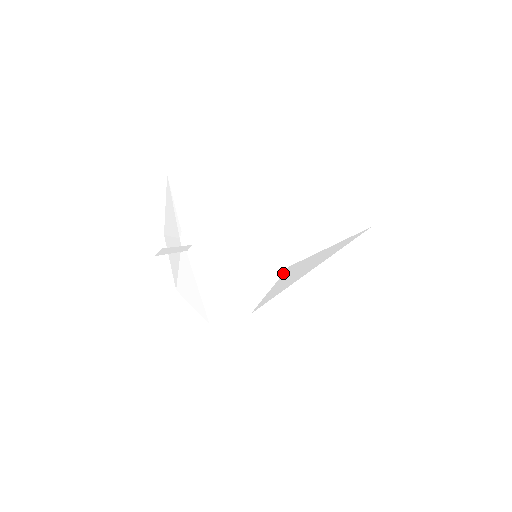
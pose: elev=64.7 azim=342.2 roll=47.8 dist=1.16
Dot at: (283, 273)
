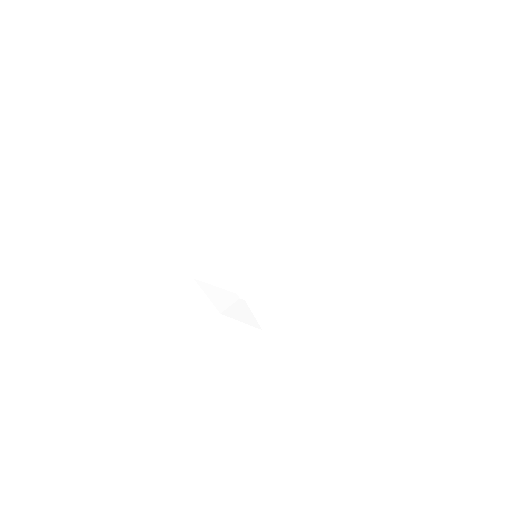
Dot at: (302, 330)
